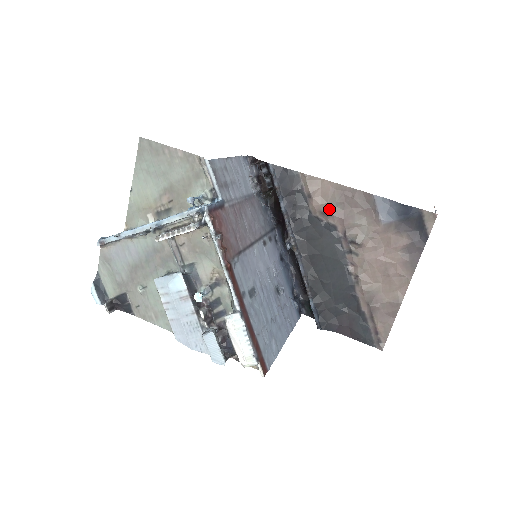
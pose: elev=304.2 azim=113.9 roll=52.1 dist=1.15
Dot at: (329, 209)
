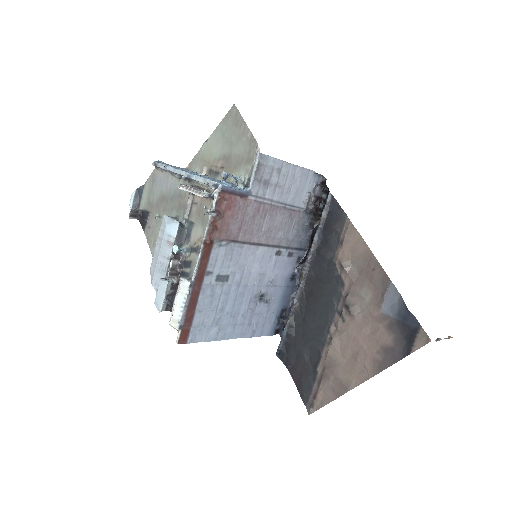
Dot at: (348, 265)
